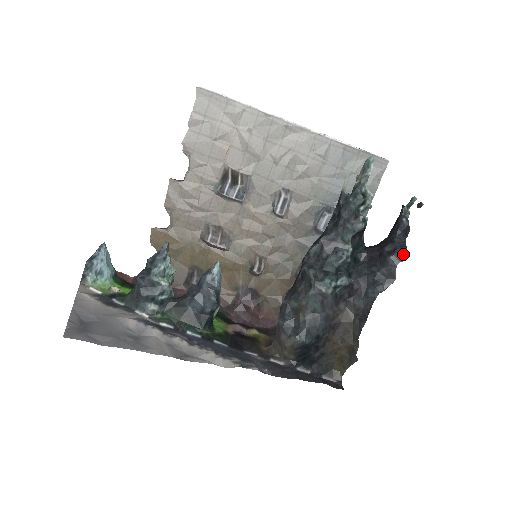
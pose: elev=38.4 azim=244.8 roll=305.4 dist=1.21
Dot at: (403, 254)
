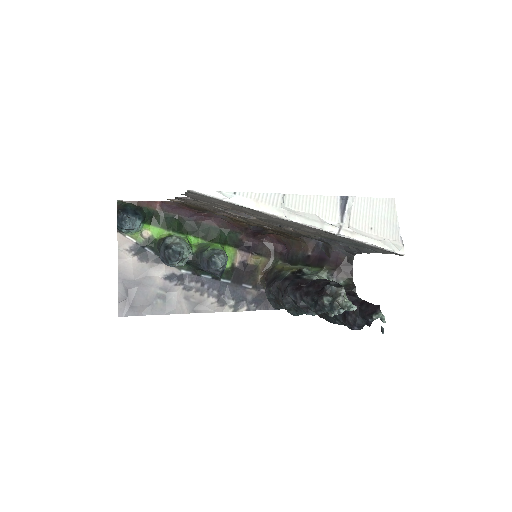
Dot at: occluded
